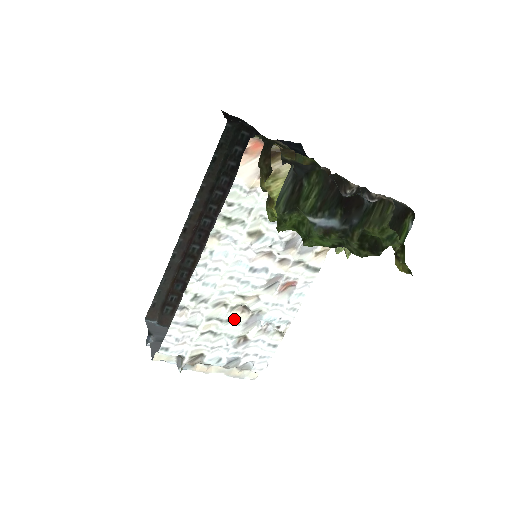
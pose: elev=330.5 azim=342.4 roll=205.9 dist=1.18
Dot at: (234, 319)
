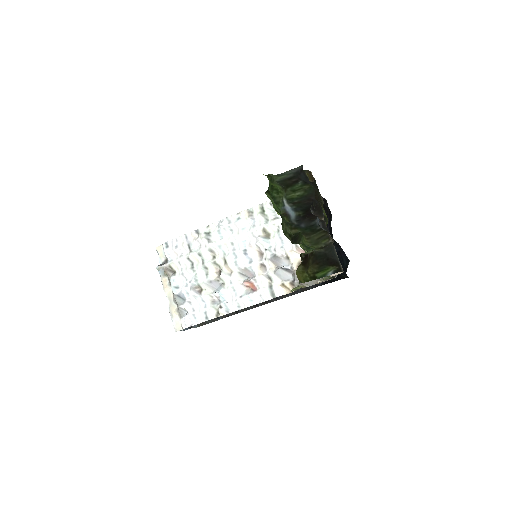
Dot at: (209, 271)
